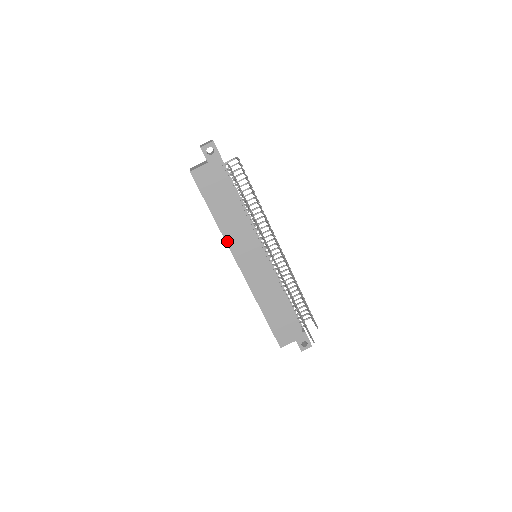
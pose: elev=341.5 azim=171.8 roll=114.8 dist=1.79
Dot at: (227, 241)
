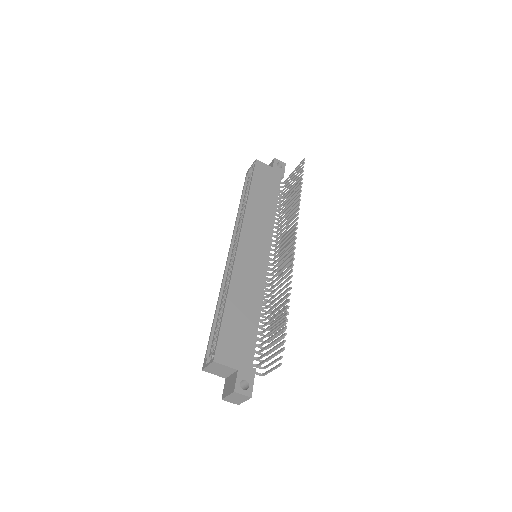
Dot at: (245, 216)
